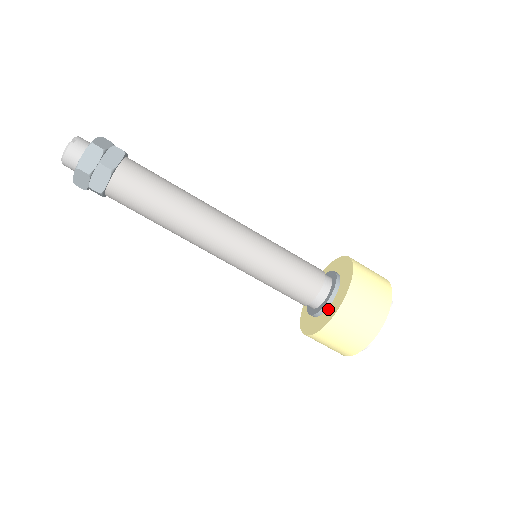
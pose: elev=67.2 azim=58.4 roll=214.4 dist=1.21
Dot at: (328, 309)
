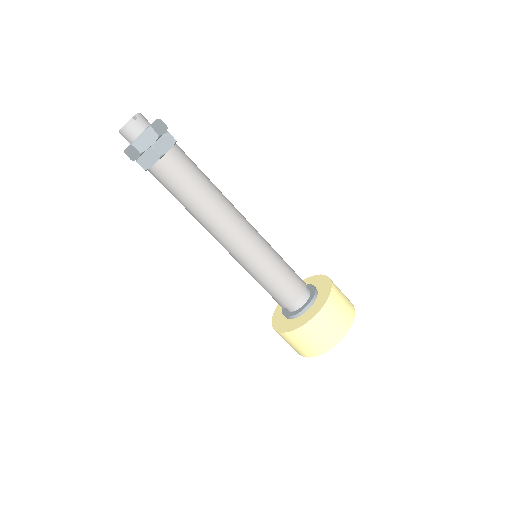
Dot at: (299, 318)
